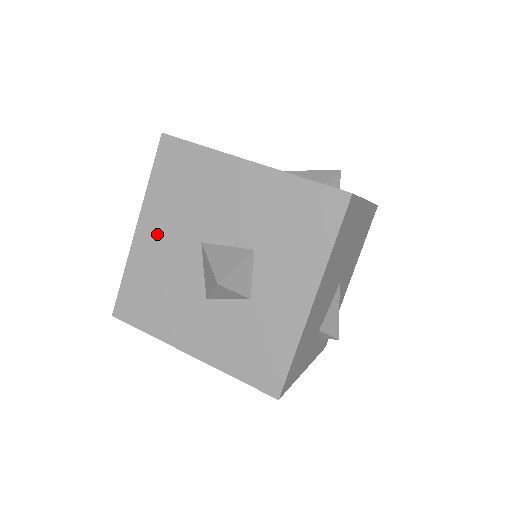
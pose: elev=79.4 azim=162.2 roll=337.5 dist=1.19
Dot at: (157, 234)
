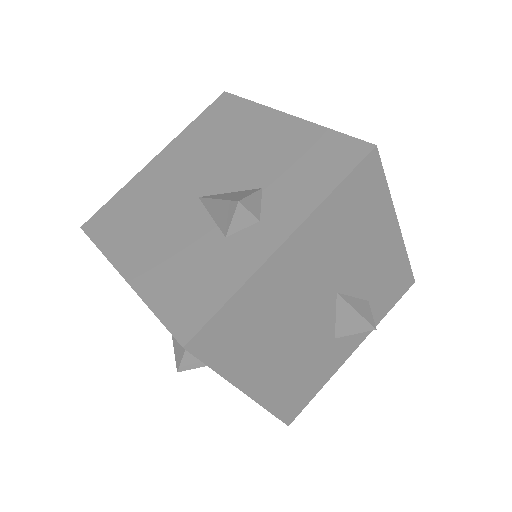
Dot at: occluded
